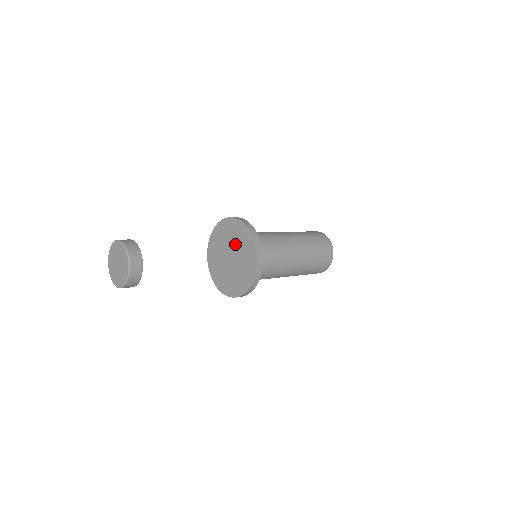
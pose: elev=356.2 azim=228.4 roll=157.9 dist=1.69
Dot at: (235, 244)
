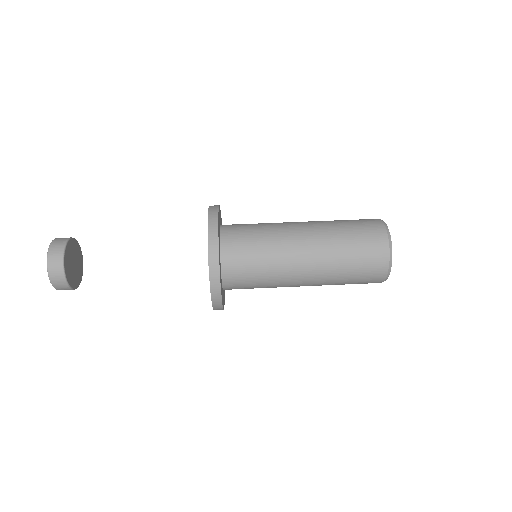
Dot at: occluded
